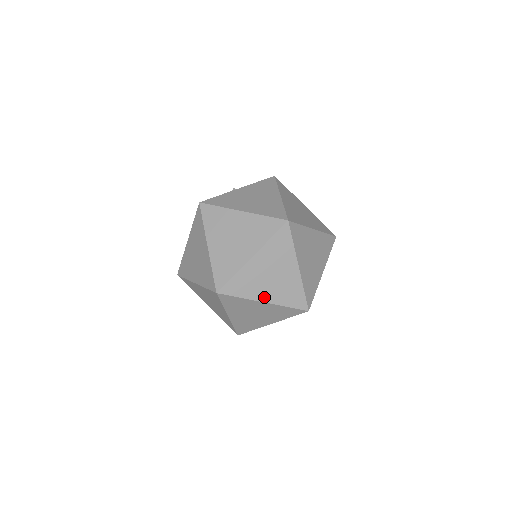
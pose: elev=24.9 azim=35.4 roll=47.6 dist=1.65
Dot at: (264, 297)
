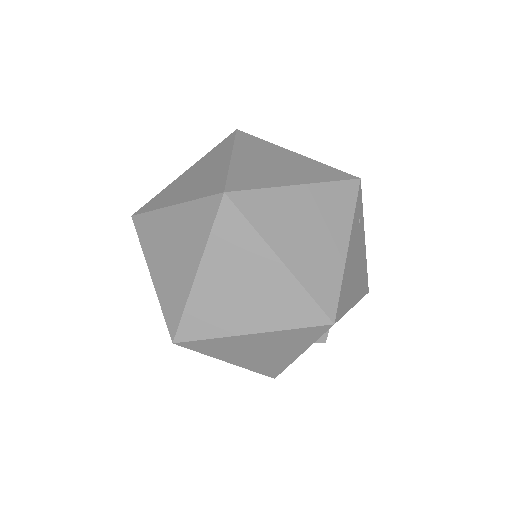
Dot at: (247, 326)
